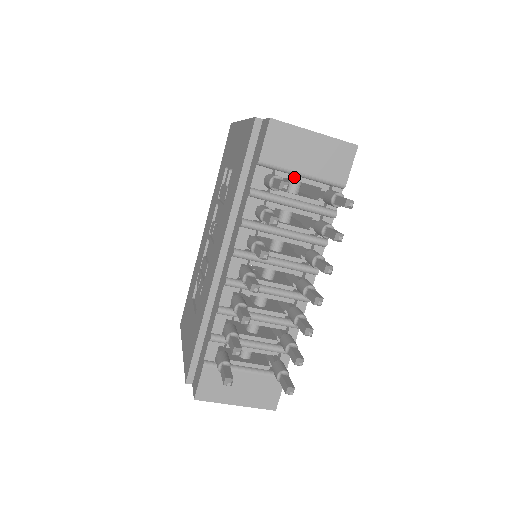
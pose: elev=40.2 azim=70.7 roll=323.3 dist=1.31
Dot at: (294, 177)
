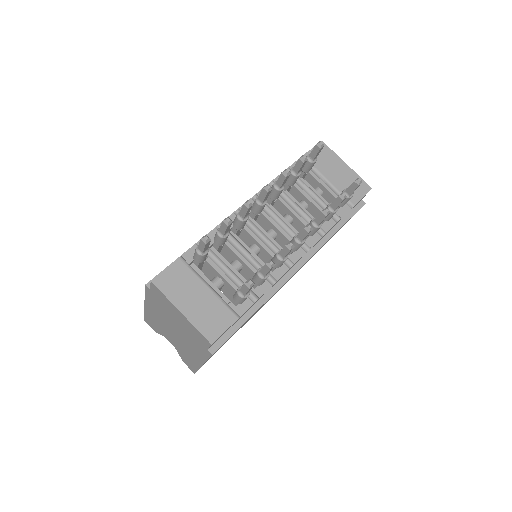
Dot at: (321, 181)
